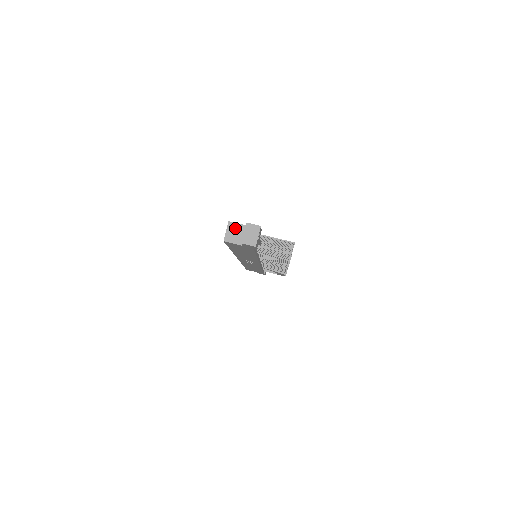
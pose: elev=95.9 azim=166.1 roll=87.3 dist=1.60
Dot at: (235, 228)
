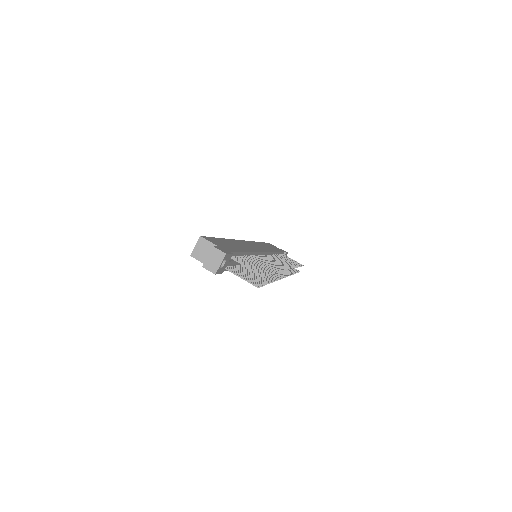
Dot at: (205, 245)
